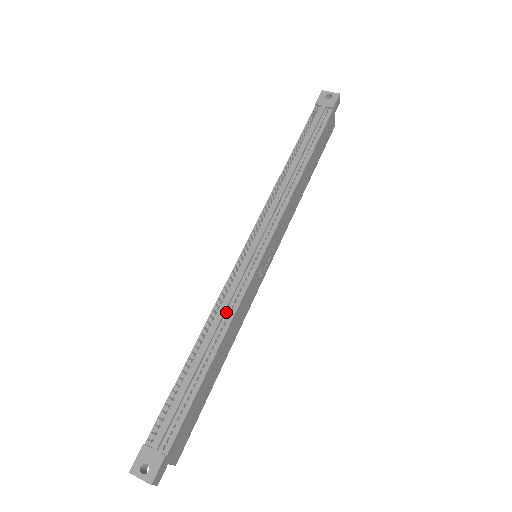
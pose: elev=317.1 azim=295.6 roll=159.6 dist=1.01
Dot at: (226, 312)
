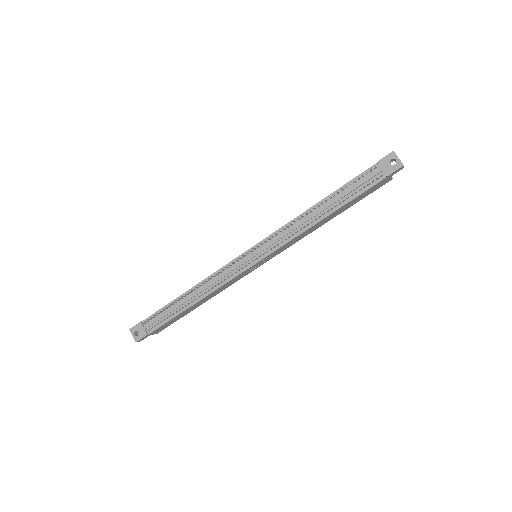
Dot at: (213, 284)
